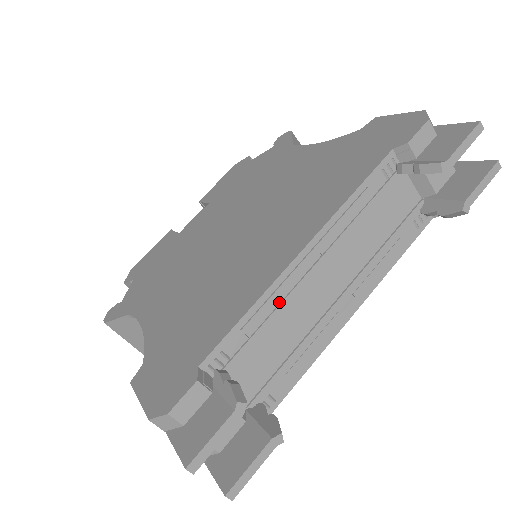
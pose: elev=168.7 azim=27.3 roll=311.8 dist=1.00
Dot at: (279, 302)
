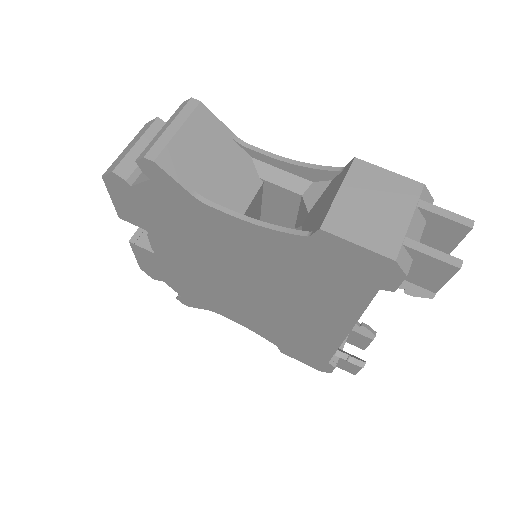
Dot at: occluded
